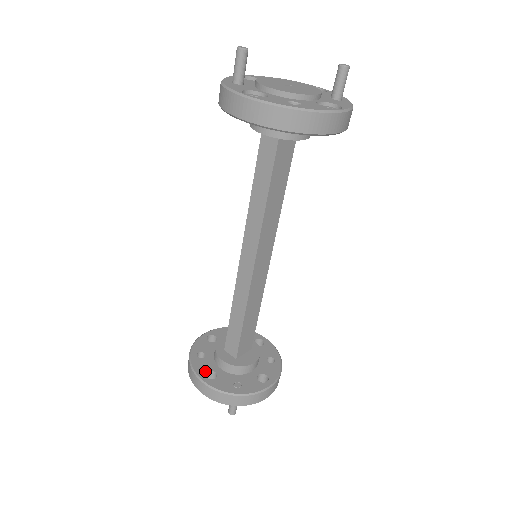
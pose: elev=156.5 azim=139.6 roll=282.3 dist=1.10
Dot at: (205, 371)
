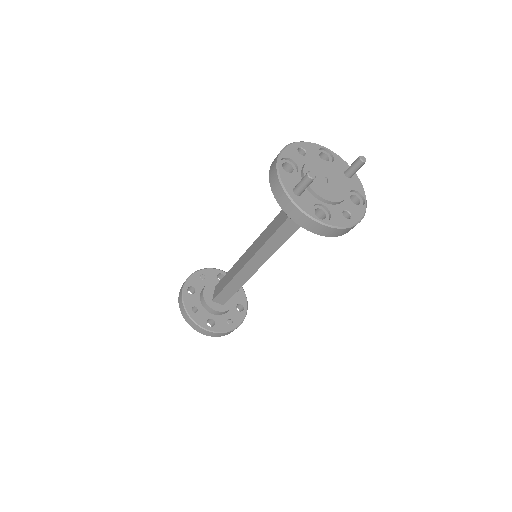
Dot at: (206, 322)
